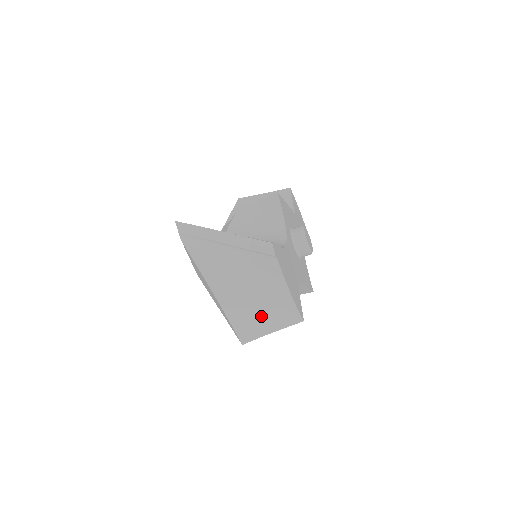
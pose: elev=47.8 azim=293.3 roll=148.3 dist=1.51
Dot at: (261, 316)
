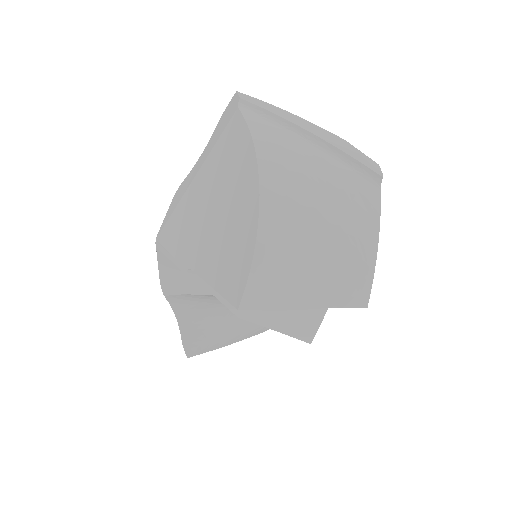
Dot at: (312, 260)
